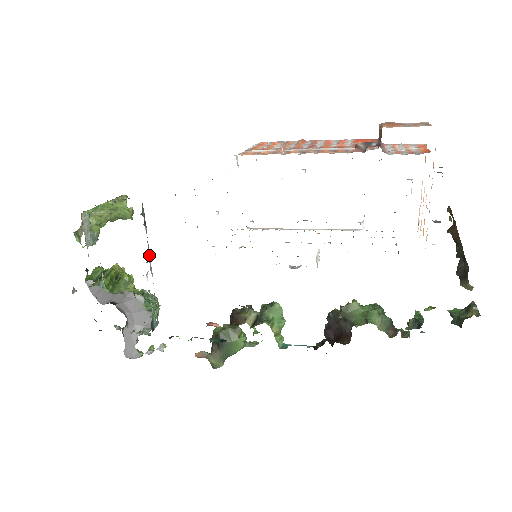
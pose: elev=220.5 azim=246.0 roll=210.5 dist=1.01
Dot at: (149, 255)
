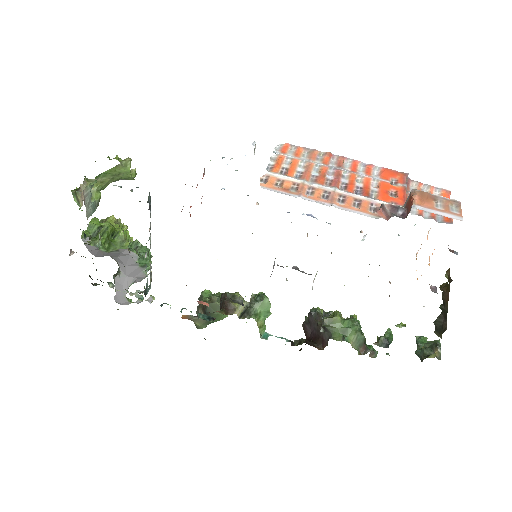
Dot at: (150, 234)
